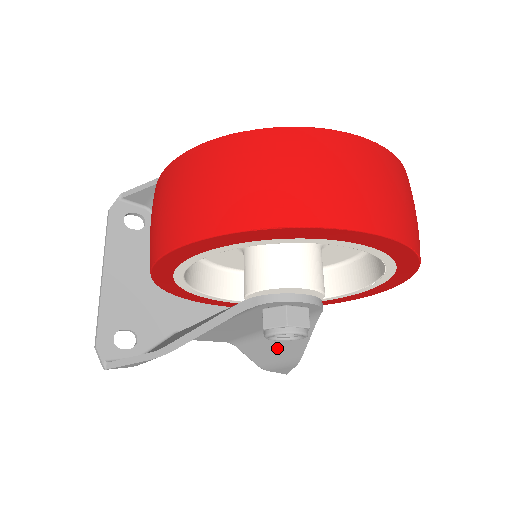
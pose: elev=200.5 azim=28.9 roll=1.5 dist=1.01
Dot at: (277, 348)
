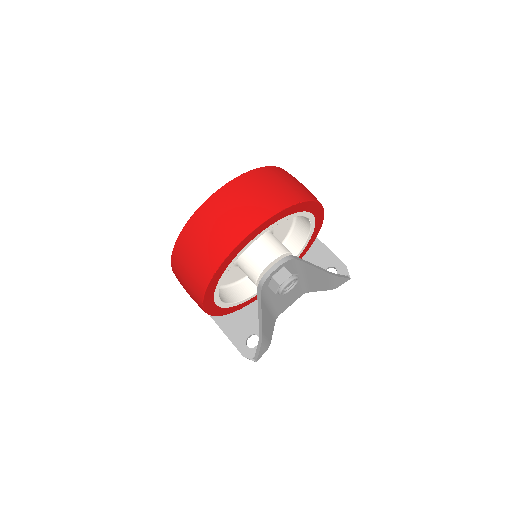
Dot at: (318, 279)
